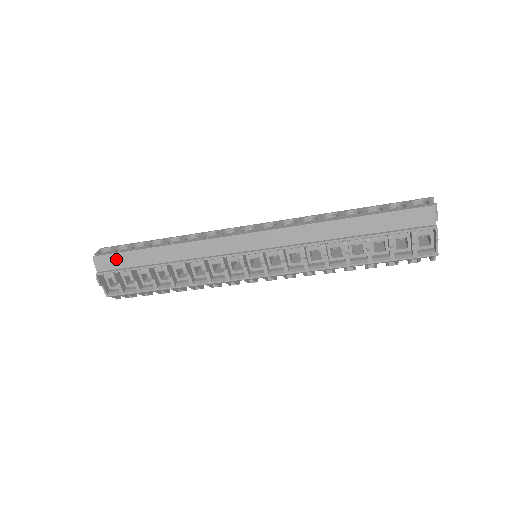
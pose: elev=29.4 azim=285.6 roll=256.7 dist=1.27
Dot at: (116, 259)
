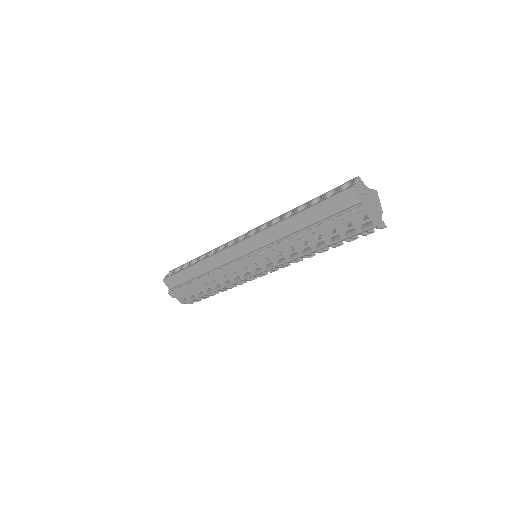
Dot at: (175, 279)
